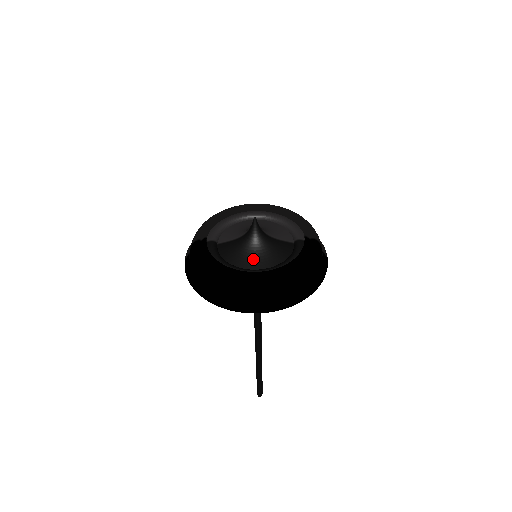
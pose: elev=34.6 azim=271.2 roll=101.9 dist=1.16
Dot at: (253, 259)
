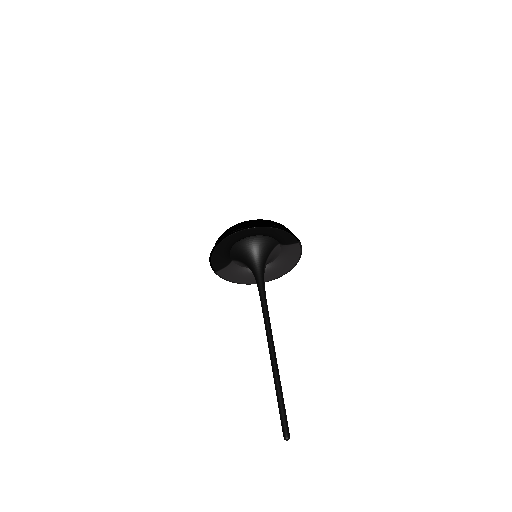
Dot at: occluded
